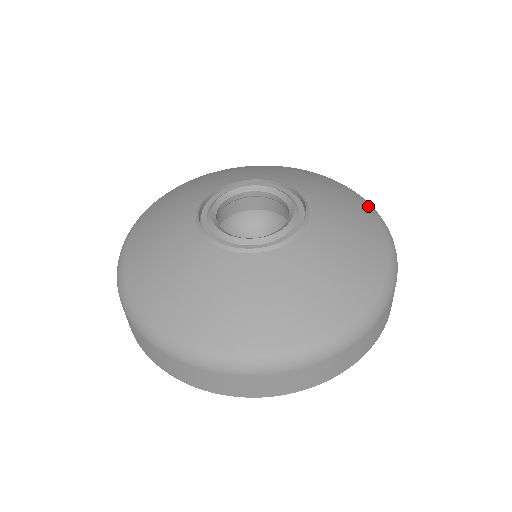
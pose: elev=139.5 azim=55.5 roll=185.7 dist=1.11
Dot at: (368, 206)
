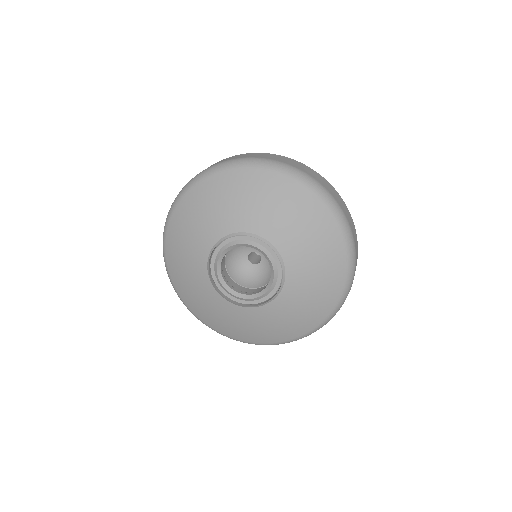
Dot at: (332, 220)
